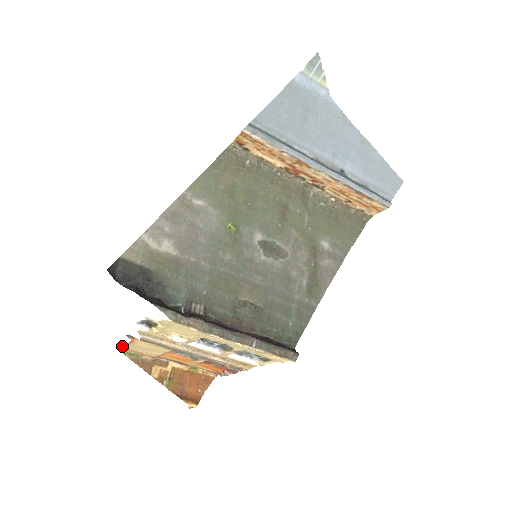
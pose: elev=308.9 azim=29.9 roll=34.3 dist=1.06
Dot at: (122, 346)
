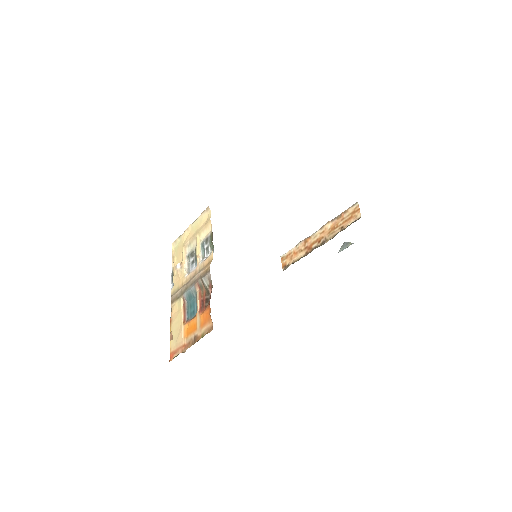
Dot at: (170, 347)
